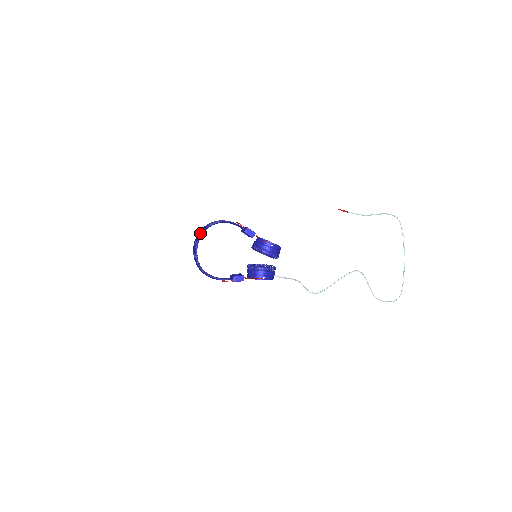
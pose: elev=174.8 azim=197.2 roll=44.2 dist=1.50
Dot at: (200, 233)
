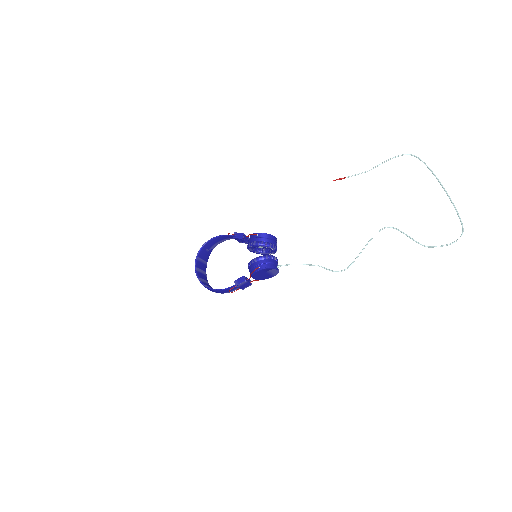
Dot at: (197, 256)
